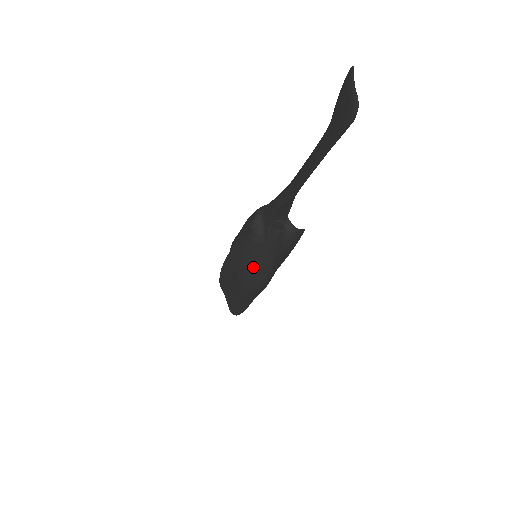
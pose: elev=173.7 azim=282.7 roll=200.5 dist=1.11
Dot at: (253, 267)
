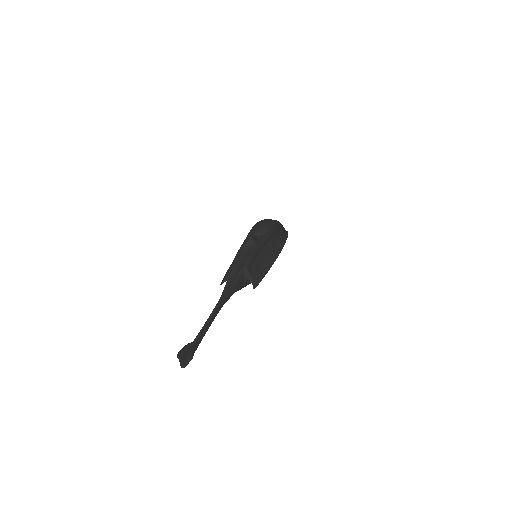
Dot at: occluded
